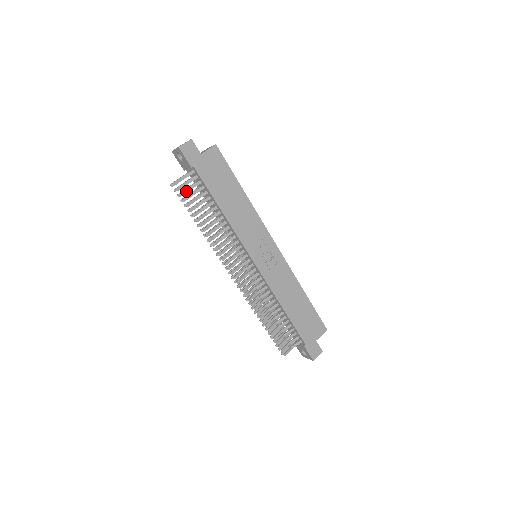
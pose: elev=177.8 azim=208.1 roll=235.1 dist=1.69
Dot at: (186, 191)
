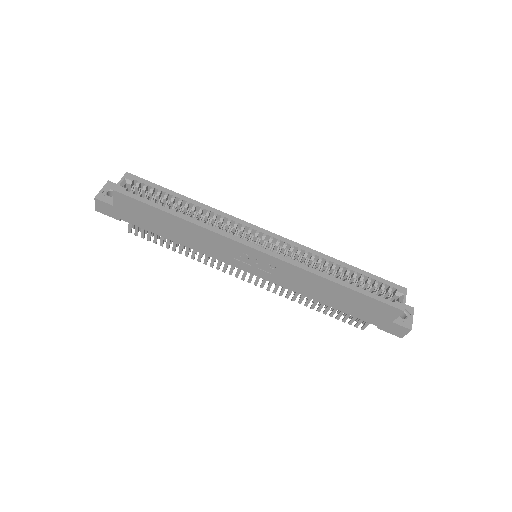
Dot at: (143, 232)
